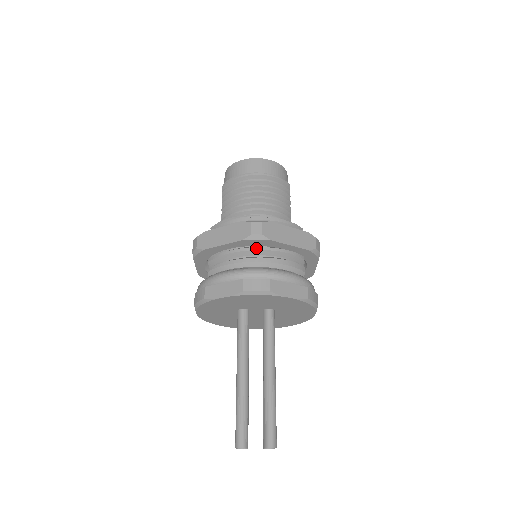
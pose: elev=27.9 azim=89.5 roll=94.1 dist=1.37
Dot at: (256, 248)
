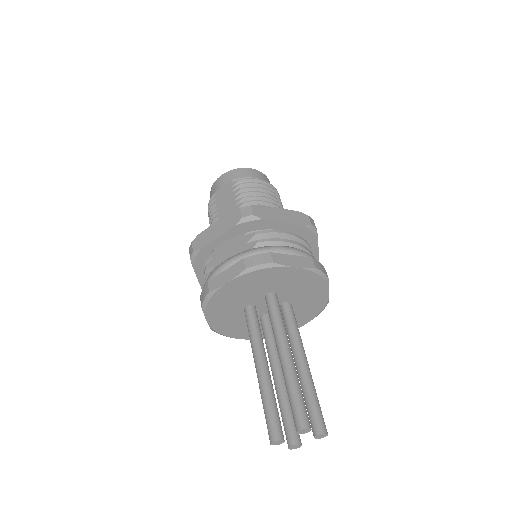
Dot at: (304, 240)
